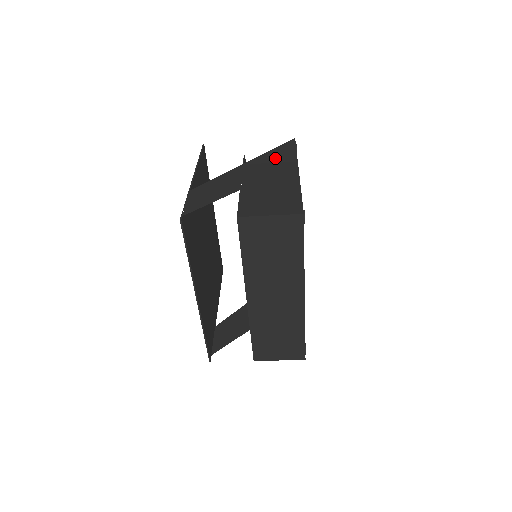
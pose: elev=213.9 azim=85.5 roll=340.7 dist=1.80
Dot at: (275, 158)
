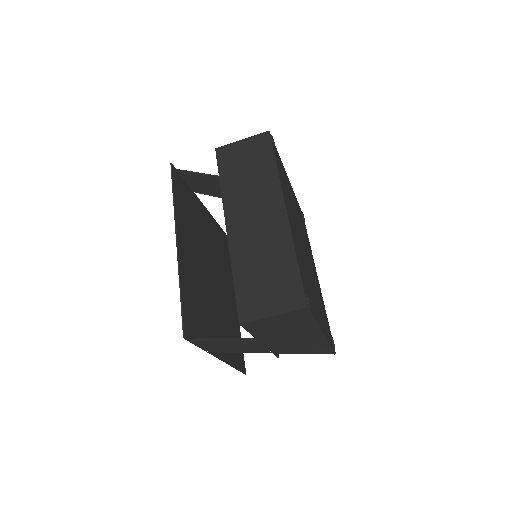
Dot at: occluded
